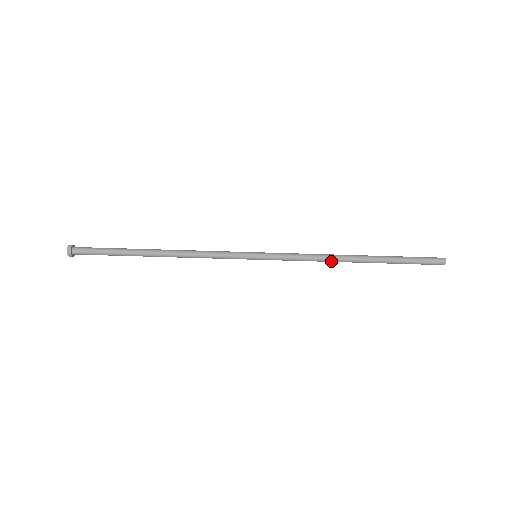
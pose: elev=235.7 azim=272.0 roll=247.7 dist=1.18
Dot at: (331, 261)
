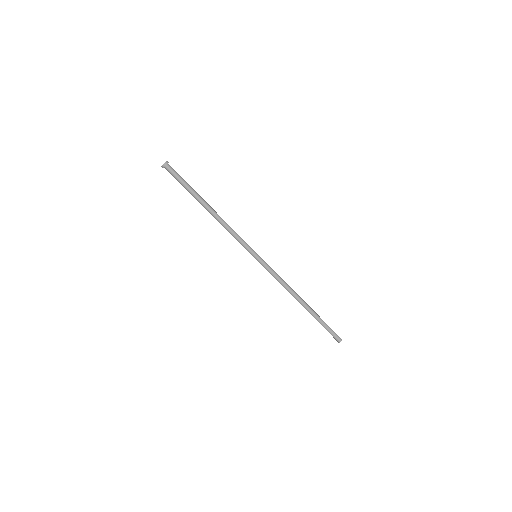
Dot at: (291, 291)
